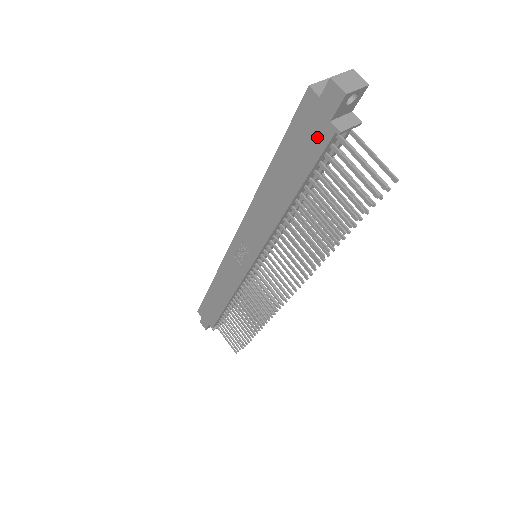
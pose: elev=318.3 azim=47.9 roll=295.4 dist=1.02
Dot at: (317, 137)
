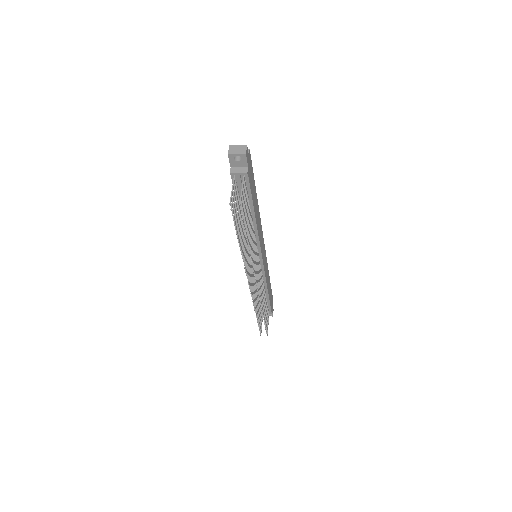
Dot at: occluded
